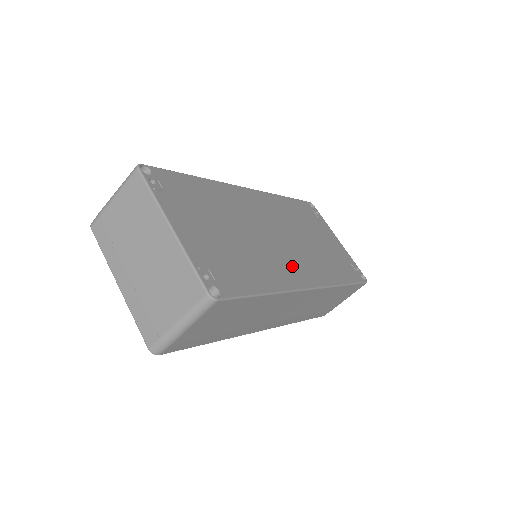
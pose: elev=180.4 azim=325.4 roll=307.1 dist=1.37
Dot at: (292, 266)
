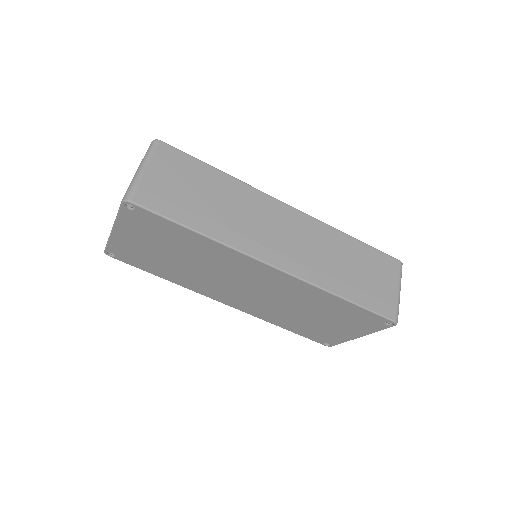
Dot at: occluded
